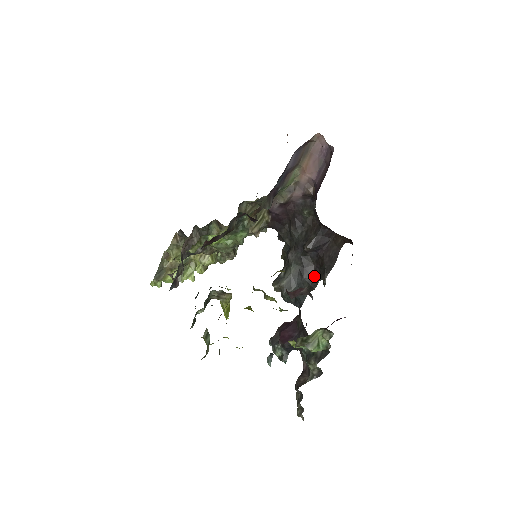
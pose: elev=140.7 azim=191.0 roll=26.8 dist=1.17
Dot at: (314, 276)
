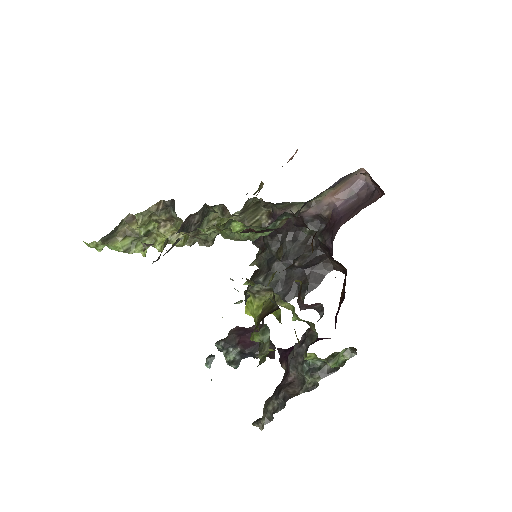
Dot at: (291, 291)
